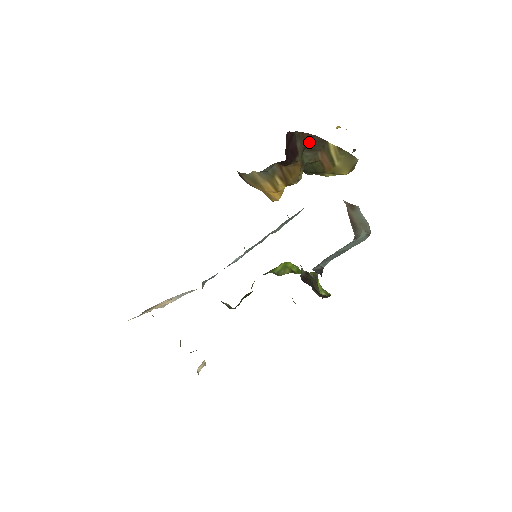
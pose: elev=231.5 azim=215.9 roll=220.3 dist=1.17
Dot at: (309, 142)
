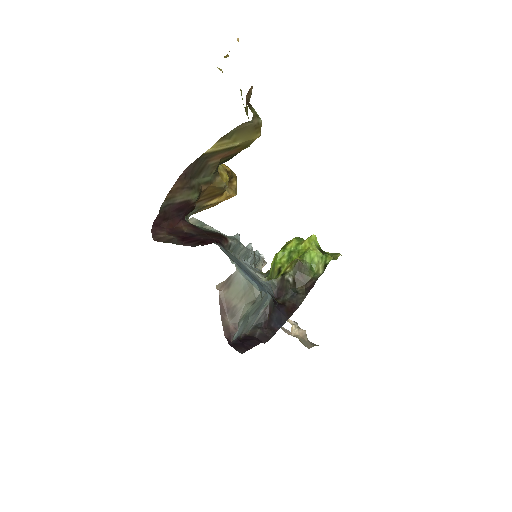
Dot at: (189, 175)
